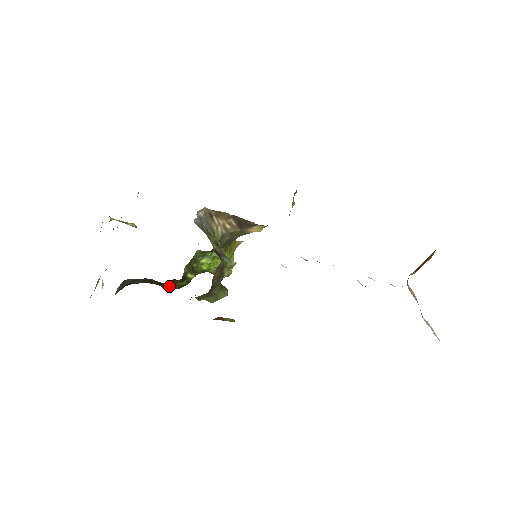
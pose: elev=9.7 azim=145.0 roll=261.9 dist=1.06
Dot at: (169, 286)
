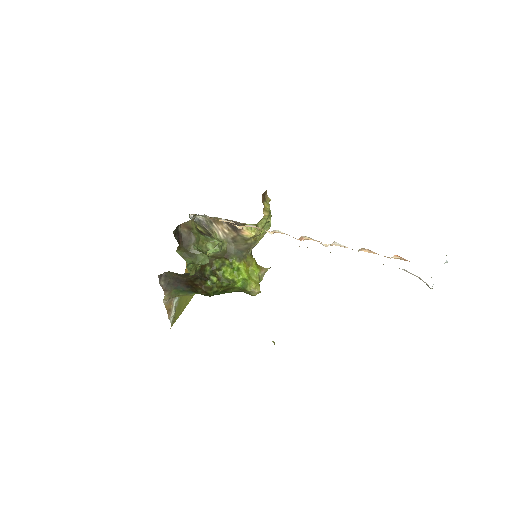
Dot at: (201, 289)
